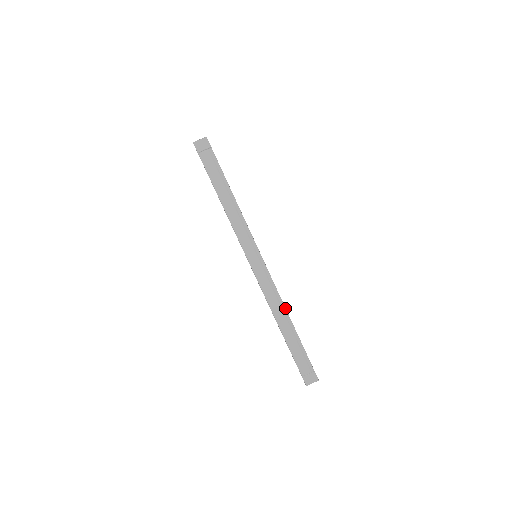
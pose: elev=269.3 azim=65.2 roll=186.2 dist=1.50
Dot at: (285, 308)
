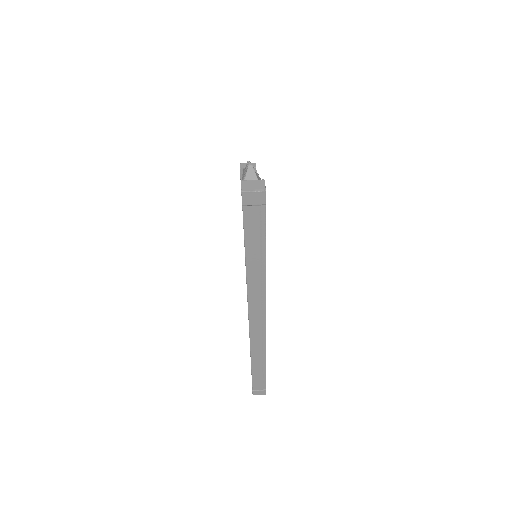
Dot at: occluded
